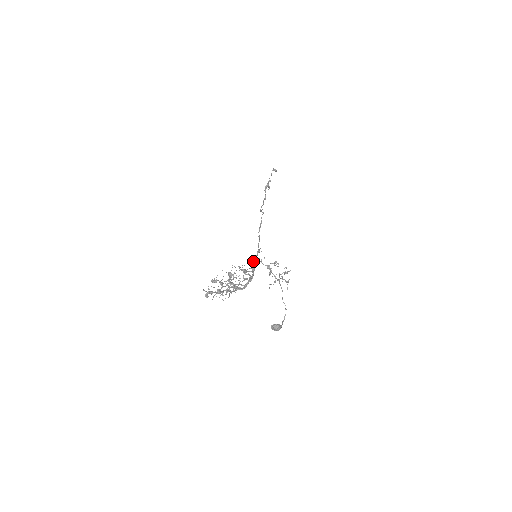
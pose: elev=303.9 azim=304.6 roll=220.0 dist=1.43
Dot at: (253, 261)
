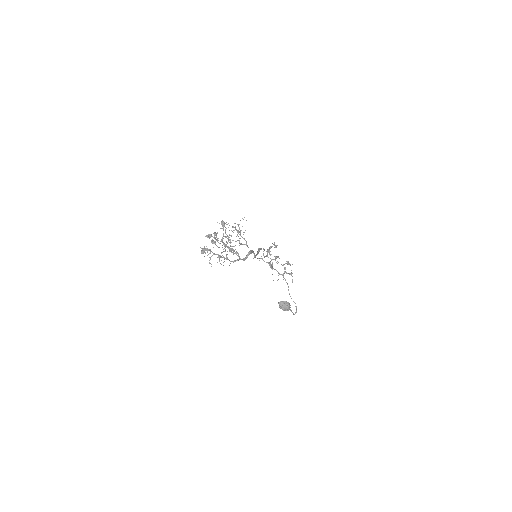
Dot at: (252, 252)
